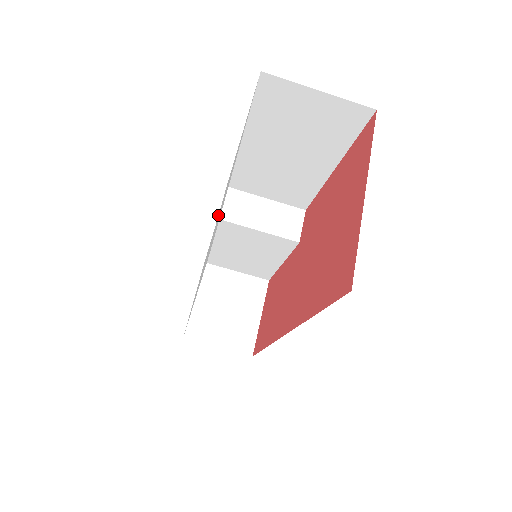
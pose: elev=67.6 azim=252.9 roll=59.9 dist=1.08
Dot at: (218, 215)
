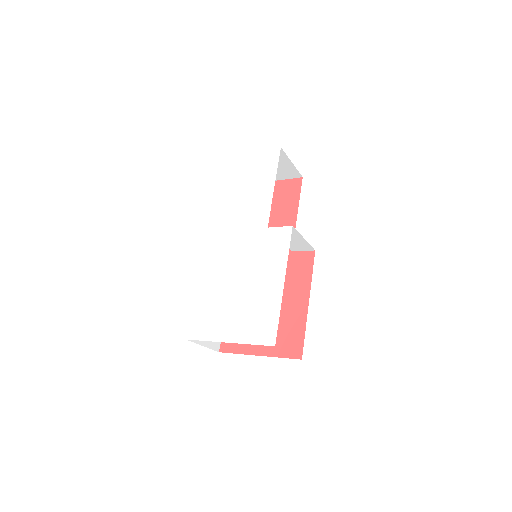
Dot at: (266, 233)
